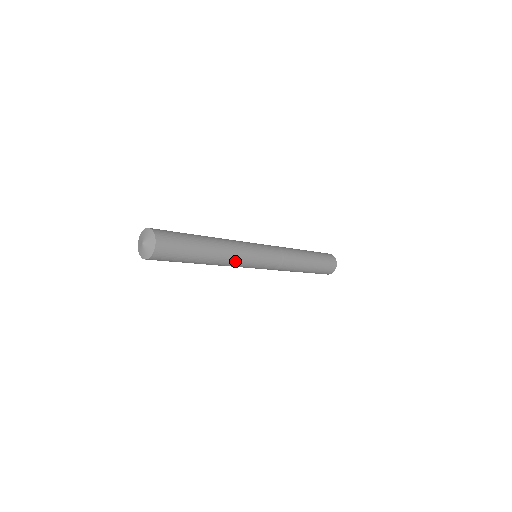
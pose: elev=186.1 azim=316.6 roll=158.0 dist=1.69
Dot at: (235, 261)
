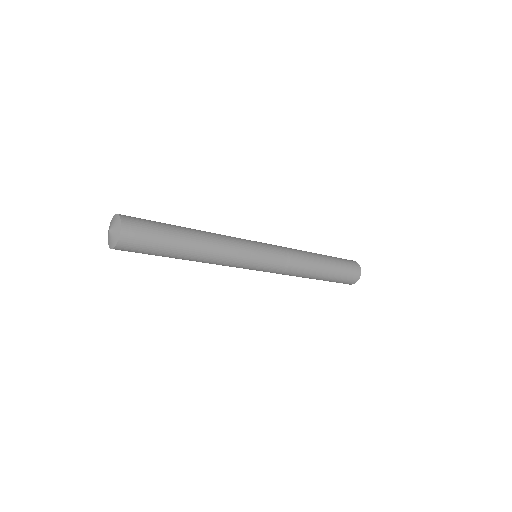
Dot at: (228, 251)
